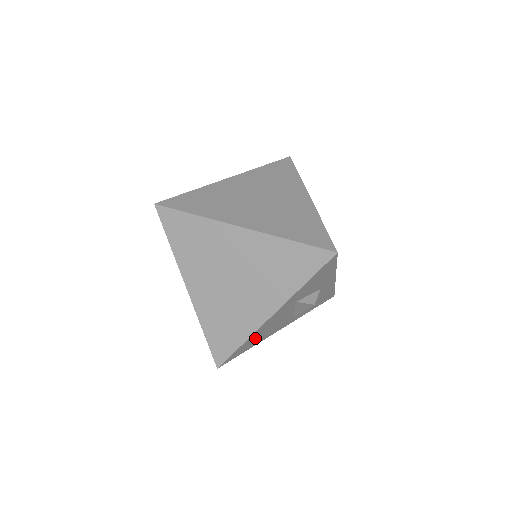
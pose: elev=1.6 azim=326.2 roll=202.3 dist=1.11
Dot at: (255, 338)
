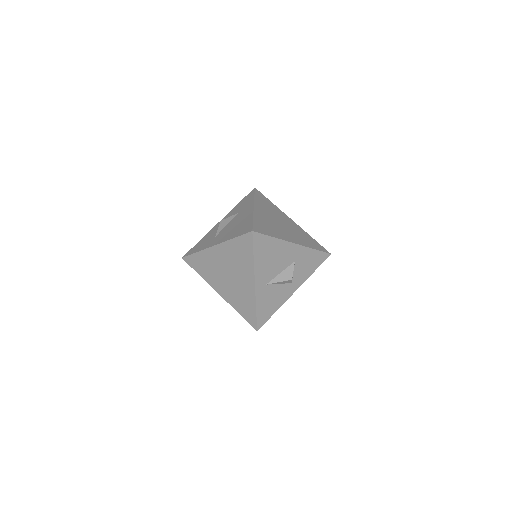
Dot at: (270, 250)
